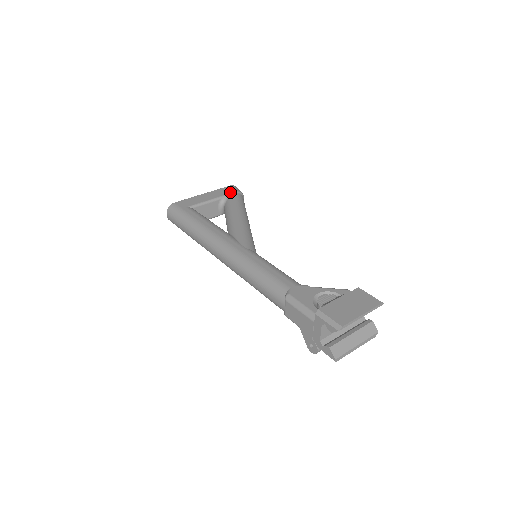
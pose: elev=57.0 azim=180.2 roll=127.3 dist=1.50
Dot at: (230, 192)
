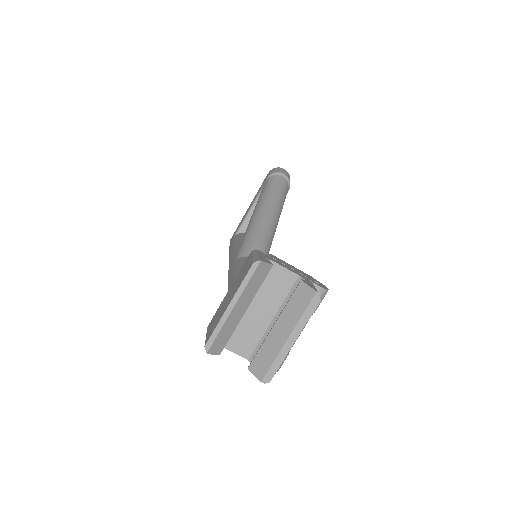
Dot at: (263, 184)
